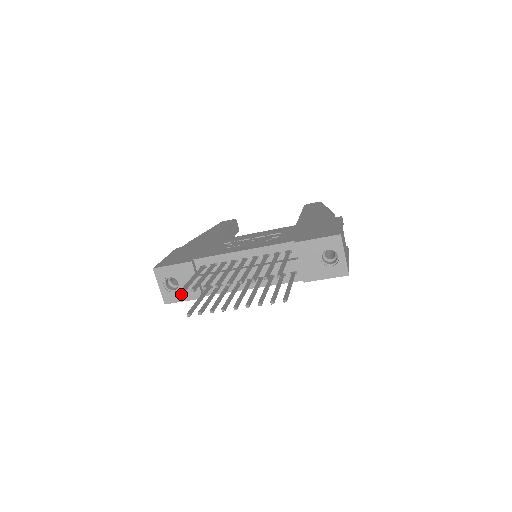
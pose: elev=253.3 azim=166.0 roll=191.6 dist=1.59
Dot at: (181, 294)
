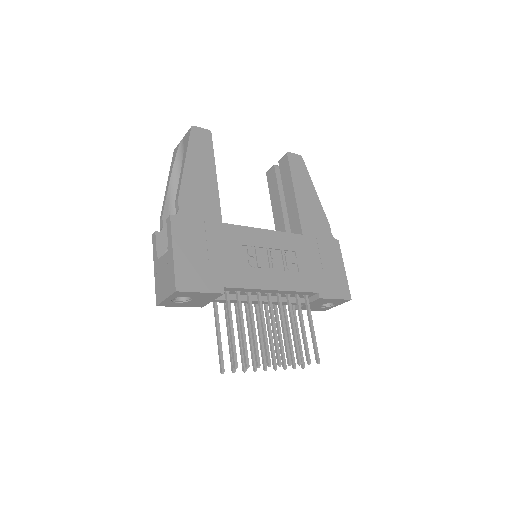
Dot at: (184, 304)
